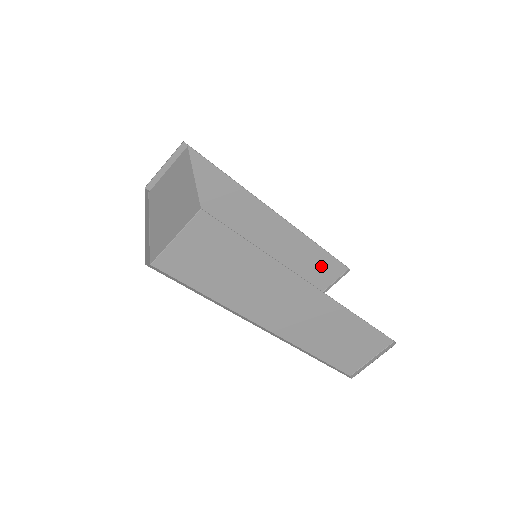
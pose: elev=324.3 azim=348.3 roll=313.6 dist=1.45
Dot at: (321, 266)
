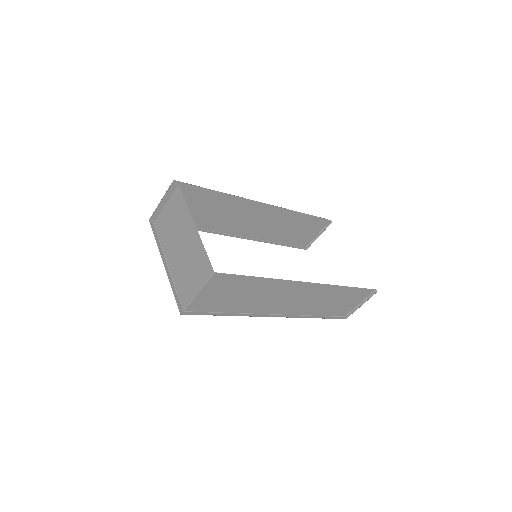
Dot at: (307, 225)
